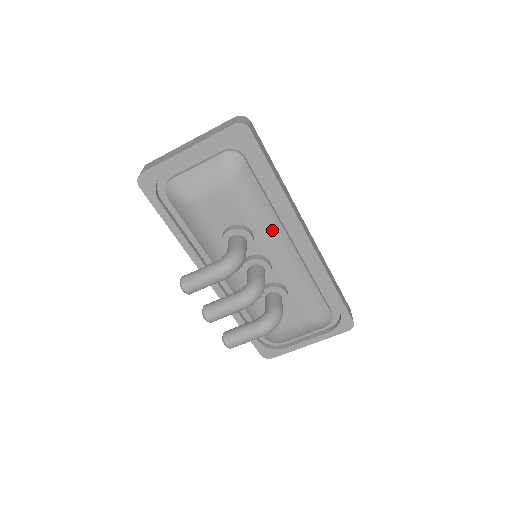
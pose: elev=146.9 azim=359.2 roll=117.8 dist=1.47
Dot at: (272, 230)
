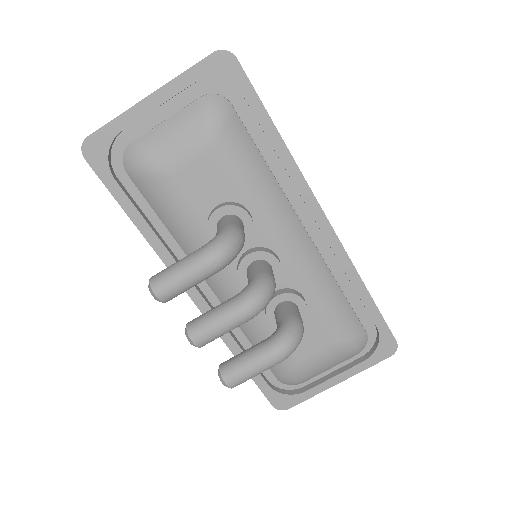
Dot at: (277, 209)
